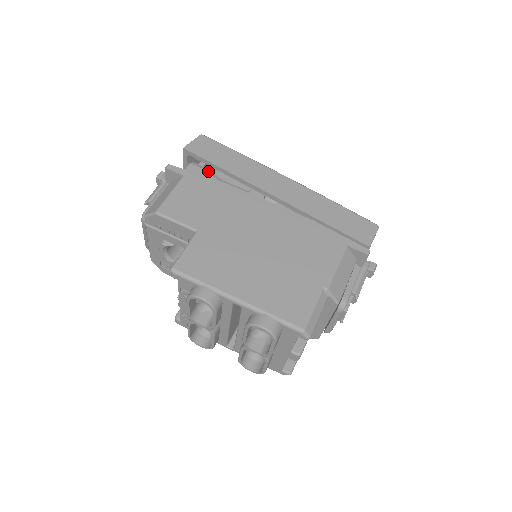
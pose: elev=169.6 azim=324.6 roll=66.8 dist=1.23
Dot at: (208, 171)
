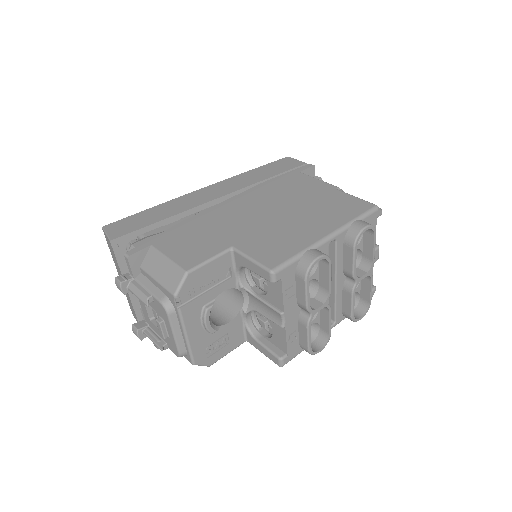
Dot at: (153, 235)
